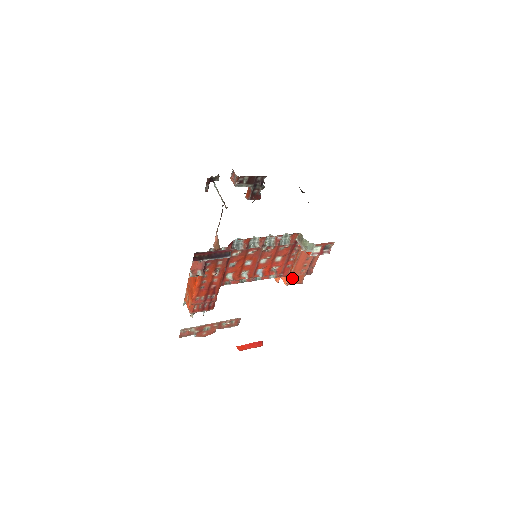
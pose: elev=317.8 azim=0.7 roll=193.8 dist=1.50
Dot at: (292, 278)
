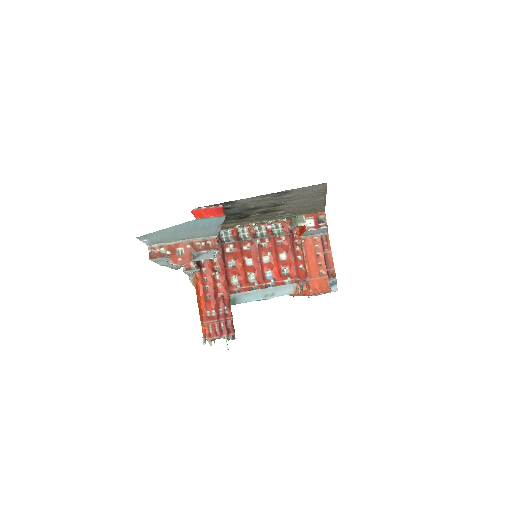
Dot at: (314, 284)
